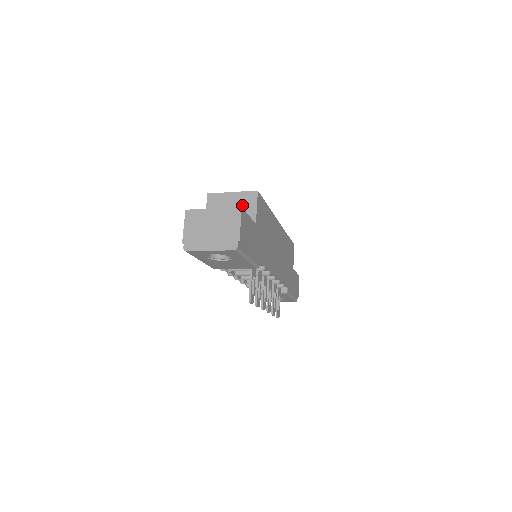
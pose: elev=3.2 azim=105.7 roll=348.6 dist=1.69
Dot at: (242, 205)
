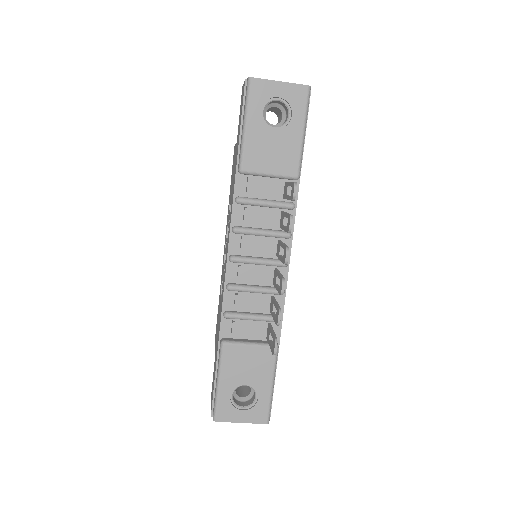
Dot at: occluded
